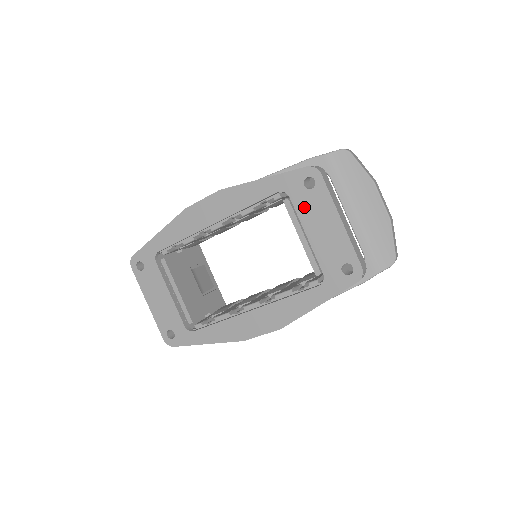
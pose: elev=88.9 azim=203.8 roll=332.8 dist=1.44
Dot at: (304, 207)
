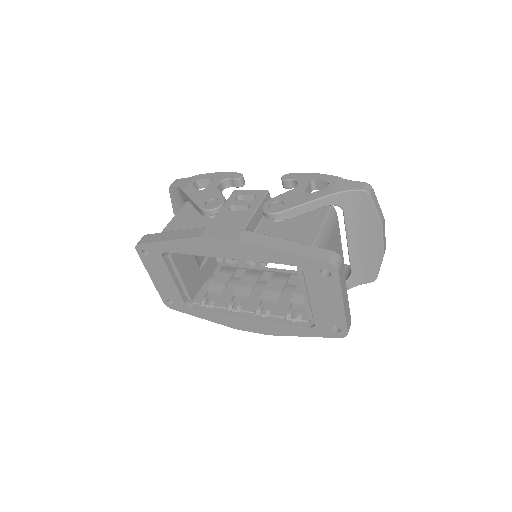
Dot at: (314, 284)
